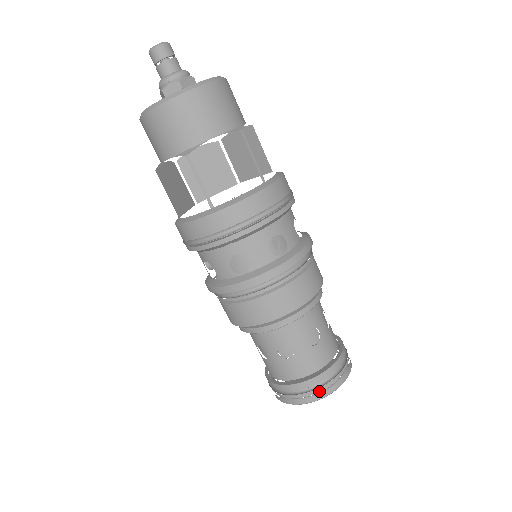
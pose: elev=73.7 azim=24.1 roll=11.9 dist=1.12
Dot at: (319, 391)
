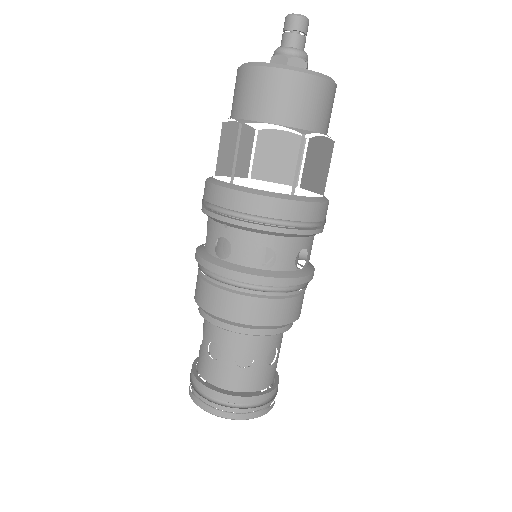
Dot at: (217, 407)
